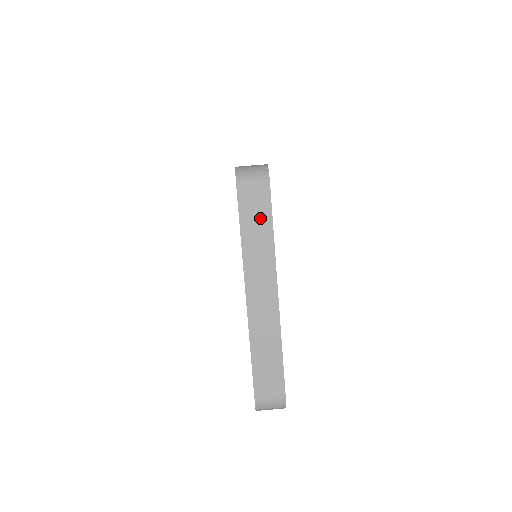
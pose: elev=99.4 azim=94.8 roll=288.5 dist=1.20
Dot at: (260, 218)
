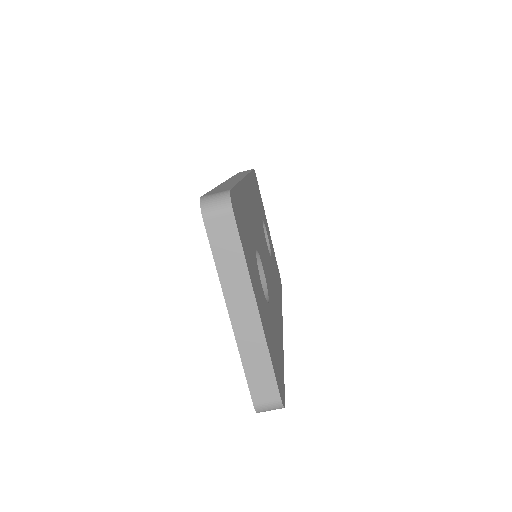
Dot at: (229, 243)
